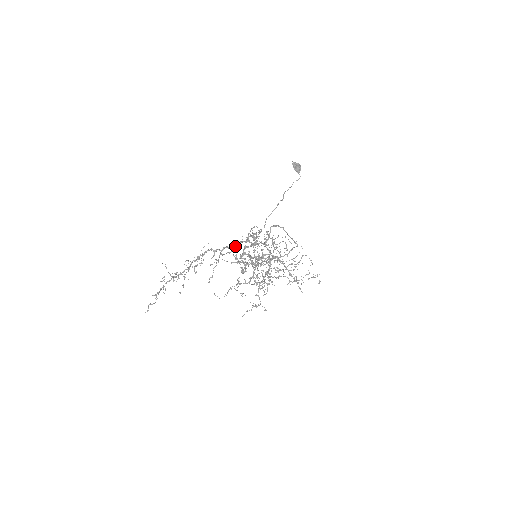
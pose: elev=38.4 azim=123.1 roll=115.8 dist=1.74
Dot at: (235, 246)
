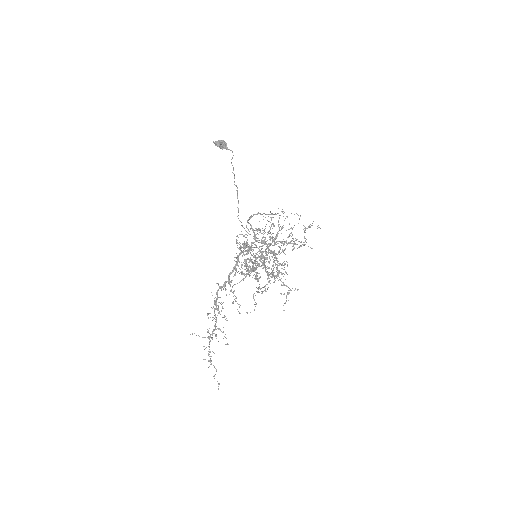
Dot at: (235, 266)
